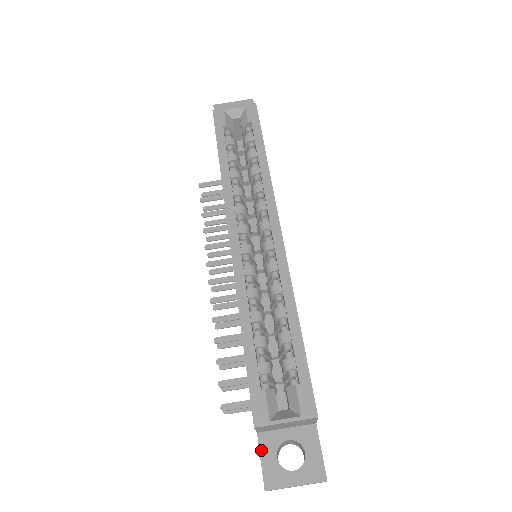
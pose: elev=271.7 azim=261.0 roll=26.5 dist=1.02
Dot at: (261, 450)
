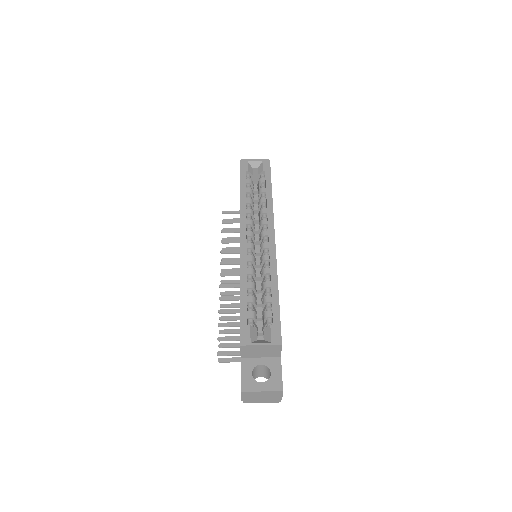
Dot at: (242, 368)
